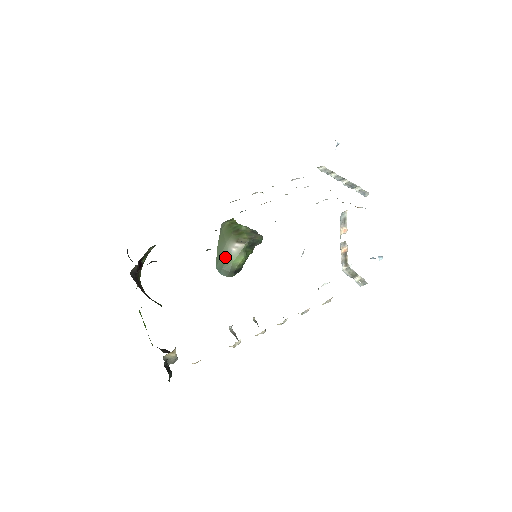
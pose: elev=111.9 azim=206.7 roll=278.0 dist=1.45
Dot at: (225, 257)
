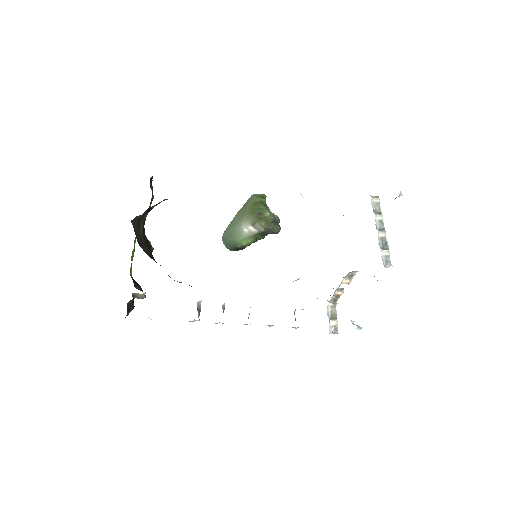
Dot at: (235, 232)
